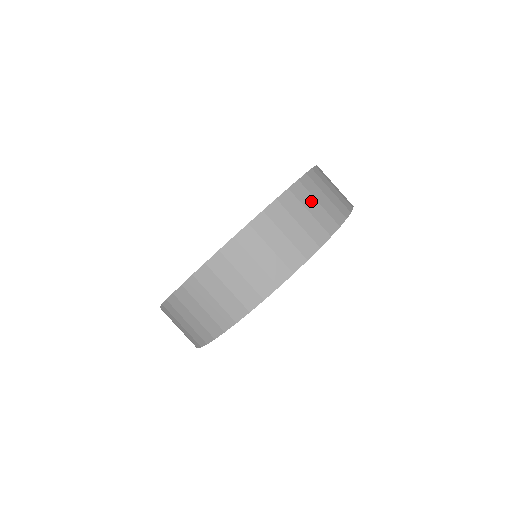
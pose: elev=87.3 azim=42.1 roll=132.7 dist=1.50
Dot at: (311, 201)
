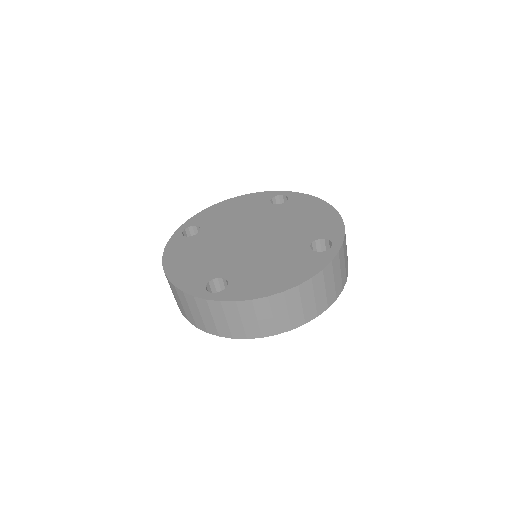
Dot at: (338, 270)
